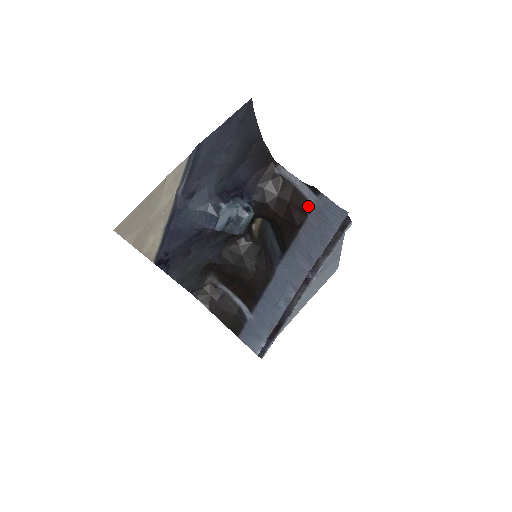
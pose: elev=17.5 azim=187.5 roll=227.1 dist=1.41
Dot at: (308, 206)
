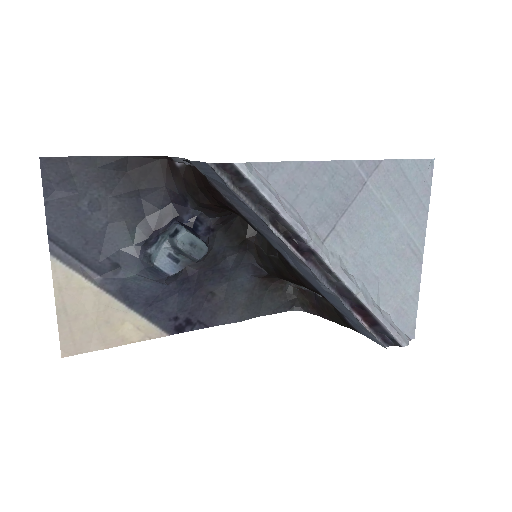
Dot at: (207, 180)
